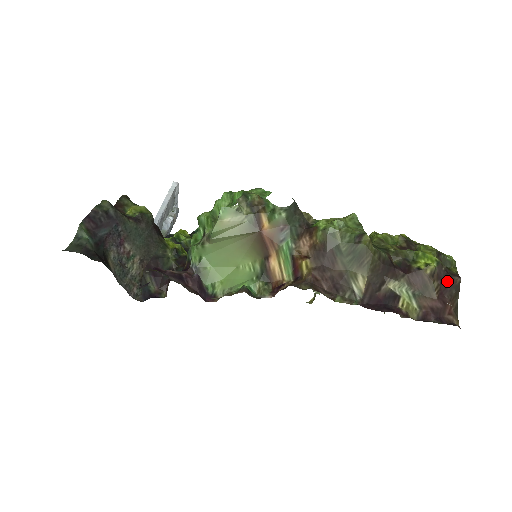
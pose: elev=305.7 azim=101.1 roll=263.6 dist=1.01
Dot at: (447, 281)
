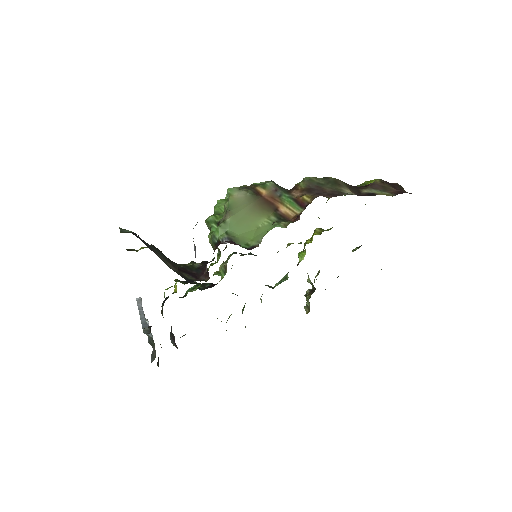
Dot at: (392, 185)
